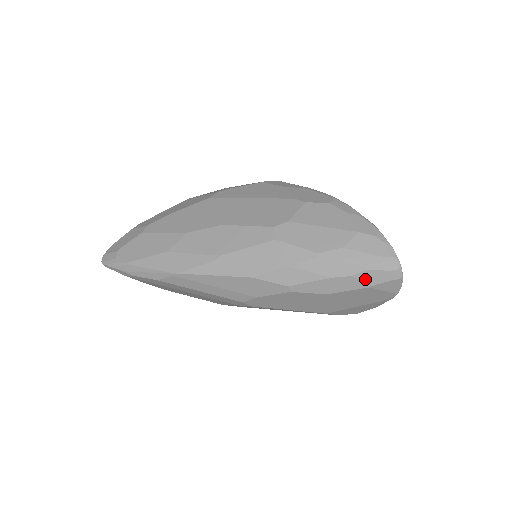
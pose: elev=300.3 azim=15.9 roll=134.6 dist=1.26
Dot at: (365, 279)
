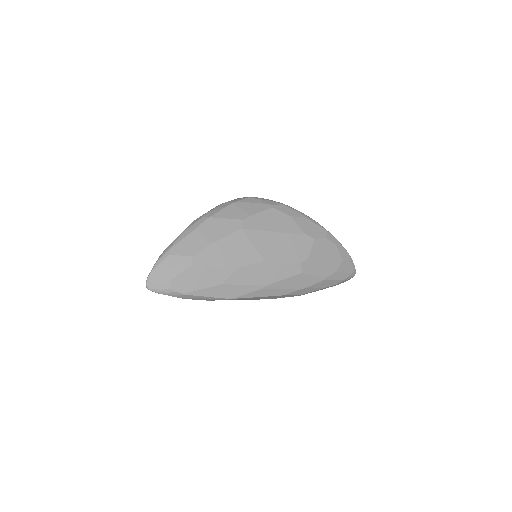
Dot at: occluded
